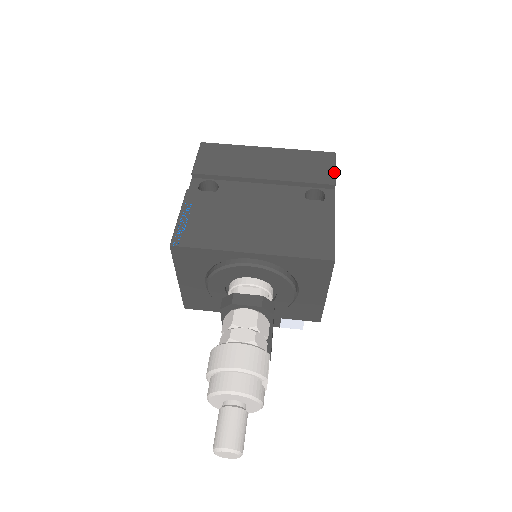
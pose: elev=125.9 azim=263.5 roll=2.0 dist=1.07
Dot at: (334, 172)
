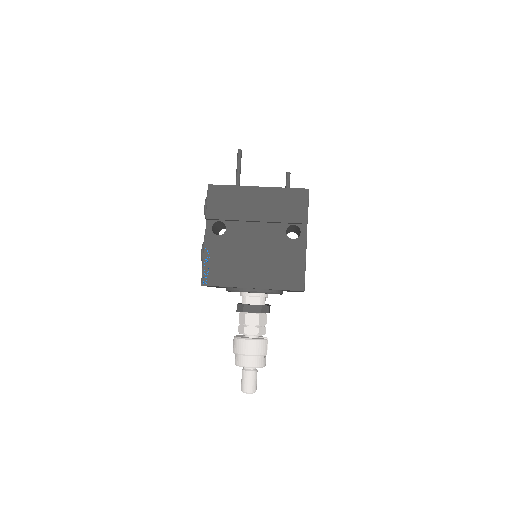
Dot at: (307, 211)
